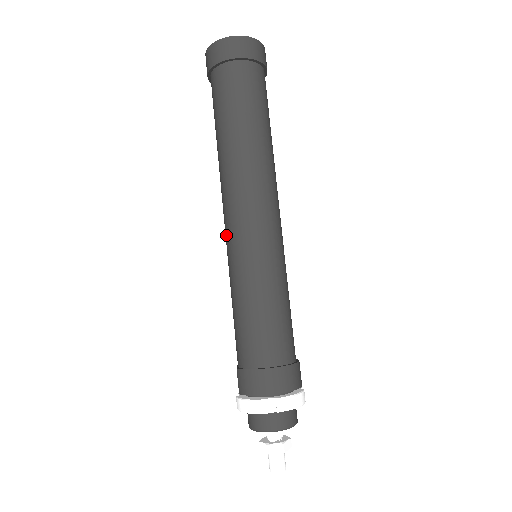
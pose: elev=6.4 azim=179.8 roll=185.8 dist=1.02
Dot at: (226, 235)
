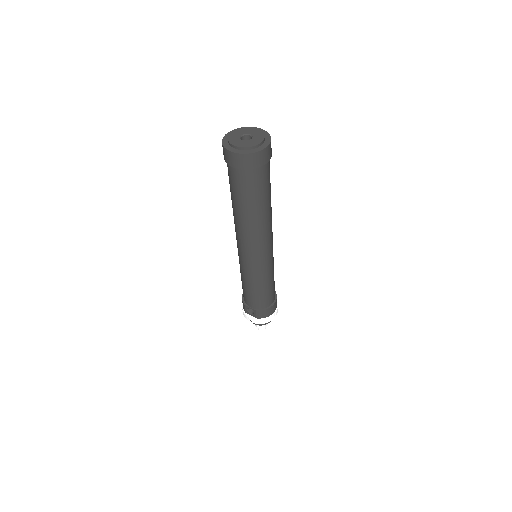
Dot at: (250, 259)
